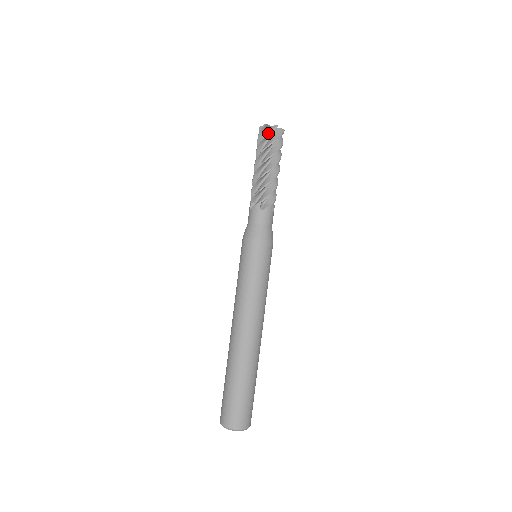
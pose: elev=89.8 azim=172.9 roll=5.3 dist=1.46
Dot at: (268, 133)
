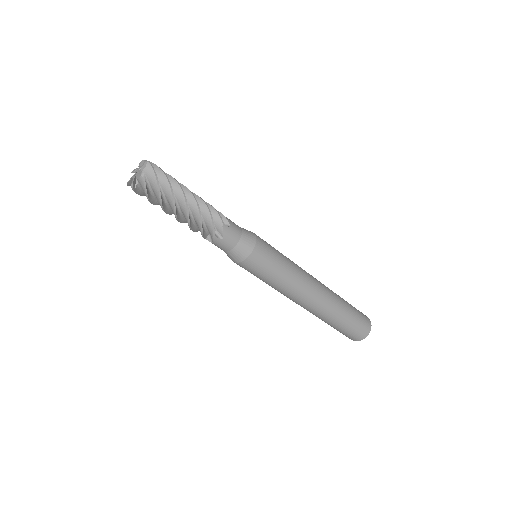
Dot at: (145, 191)
